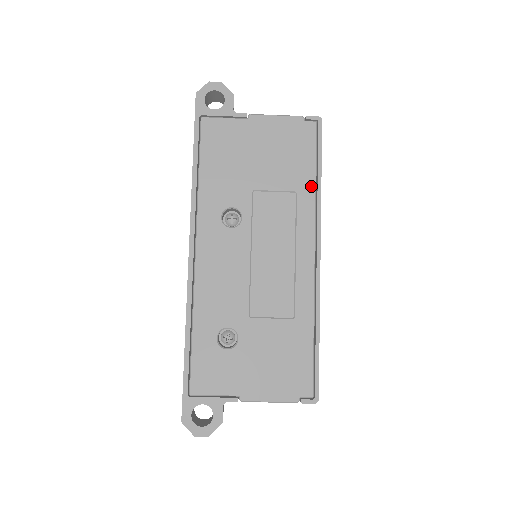
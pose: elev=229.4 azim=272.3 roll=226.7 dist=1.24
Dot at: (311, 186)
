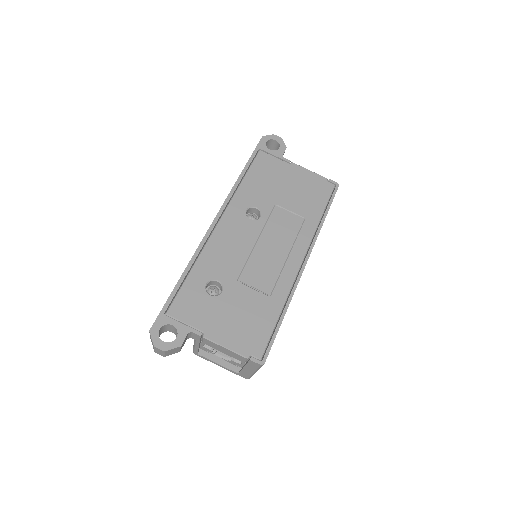
Dot at: (317, 219)
